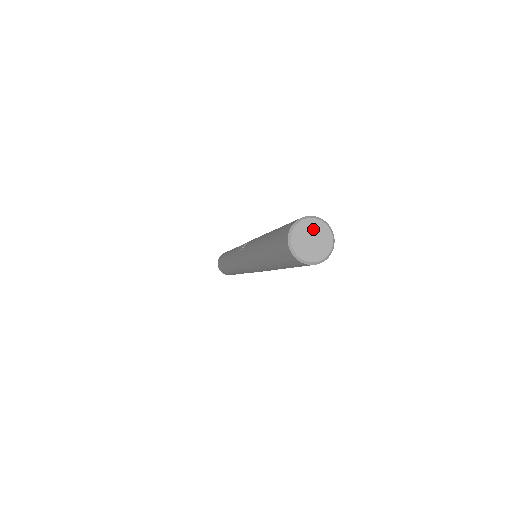
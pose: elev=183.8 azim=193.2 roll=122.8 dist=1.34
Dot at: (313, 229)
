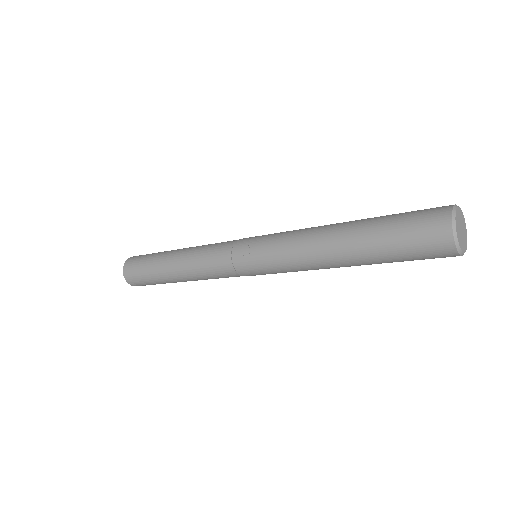
Dot at: (459, 218)
